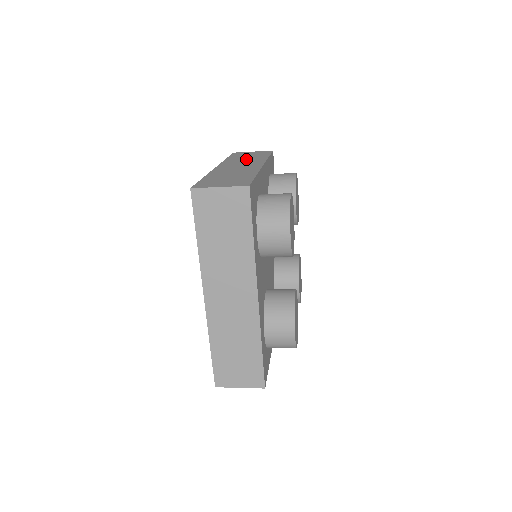
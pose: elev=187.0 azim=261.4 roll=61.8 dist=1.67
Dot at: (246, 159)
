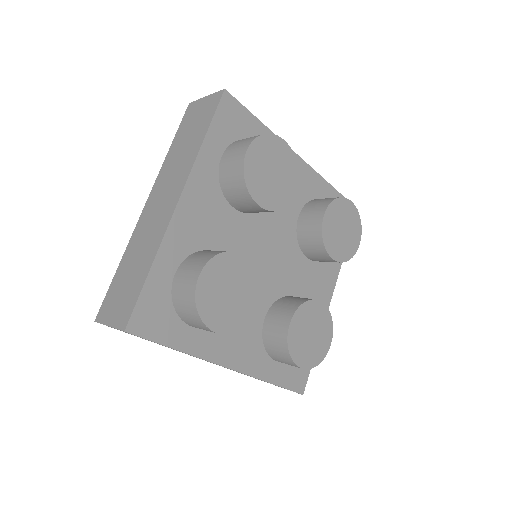
Dot at: occluded
